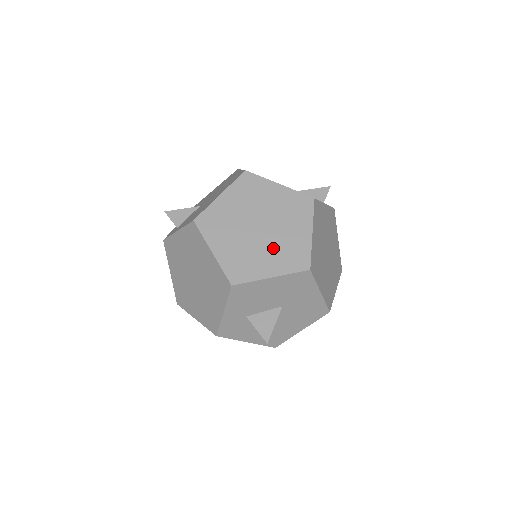
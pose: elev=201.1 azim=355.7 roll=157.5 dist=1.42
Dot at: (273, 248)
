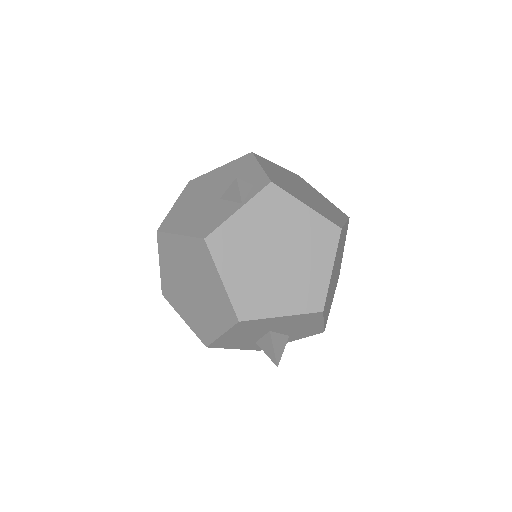
Dot at: (208, 306)
